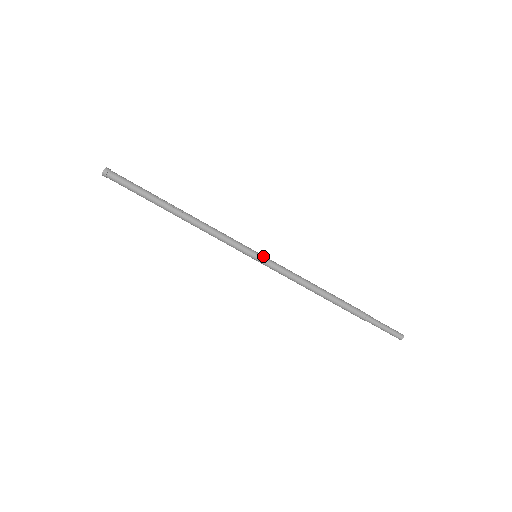
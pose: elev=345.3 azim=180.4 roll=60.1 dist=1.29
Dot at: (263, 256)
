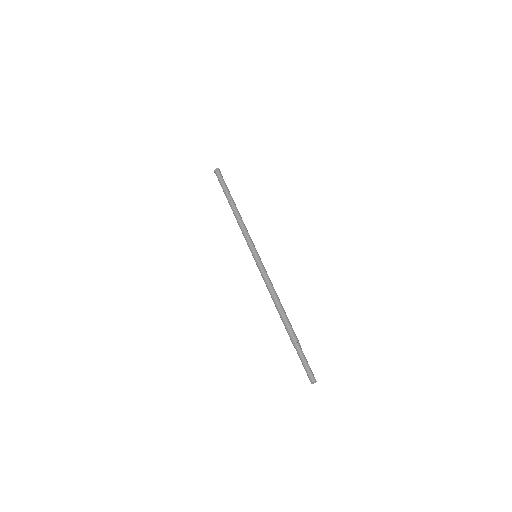
Dot at: (258, 258)
